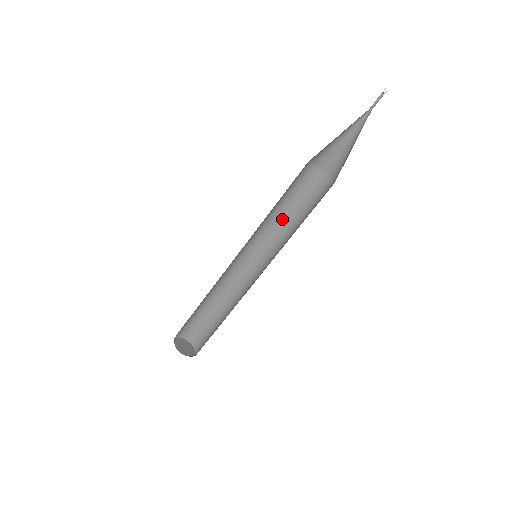
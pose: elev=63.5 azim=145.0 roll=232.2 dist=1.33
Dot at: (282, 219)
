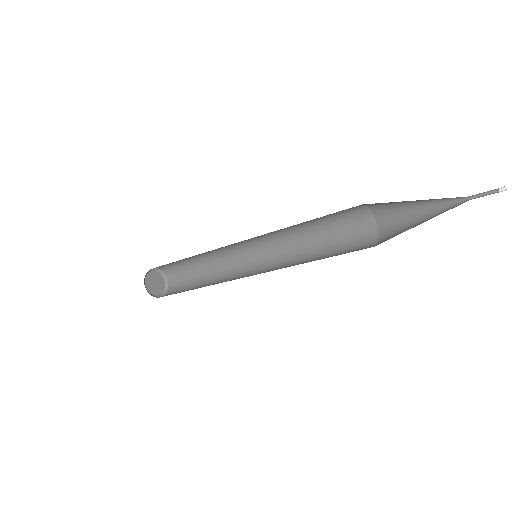
Dot at: (298, 228)
